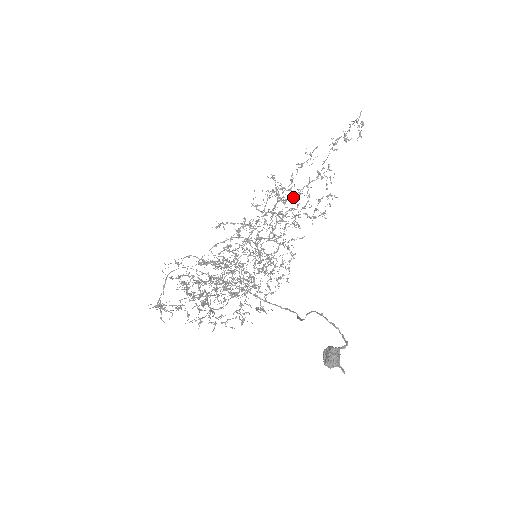
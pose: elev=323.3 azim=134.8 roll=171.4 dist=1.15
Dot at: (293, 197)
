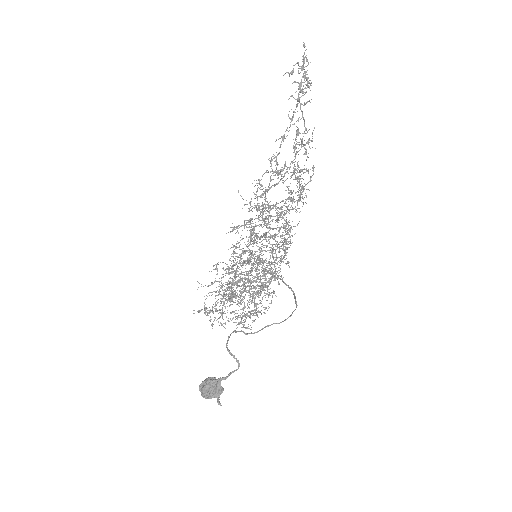
Dot at: (279, 181)
